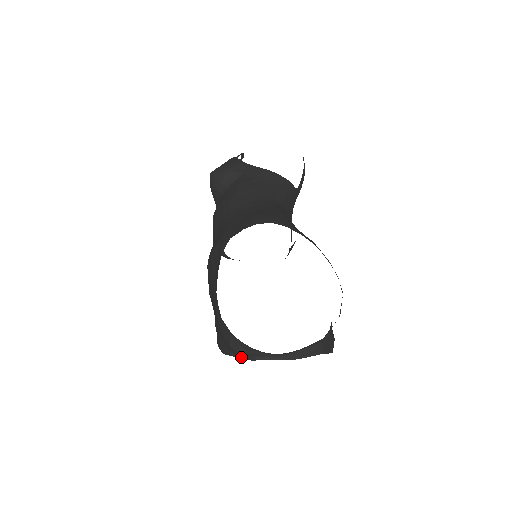
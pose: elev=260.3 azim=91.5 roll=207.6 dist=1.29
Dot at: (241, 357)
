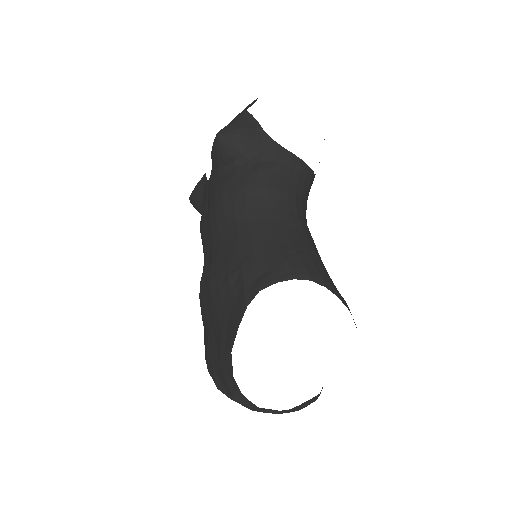
Dot at: occluded
